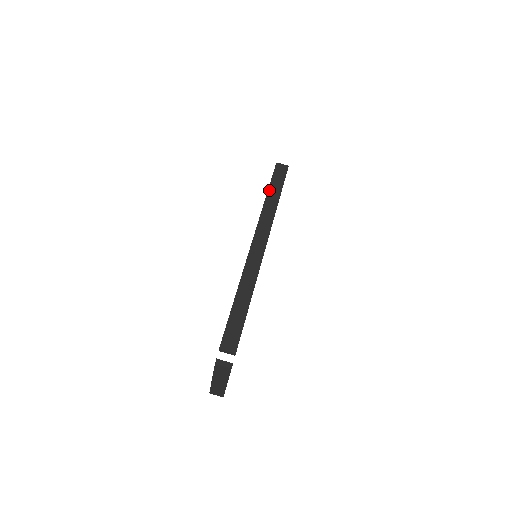
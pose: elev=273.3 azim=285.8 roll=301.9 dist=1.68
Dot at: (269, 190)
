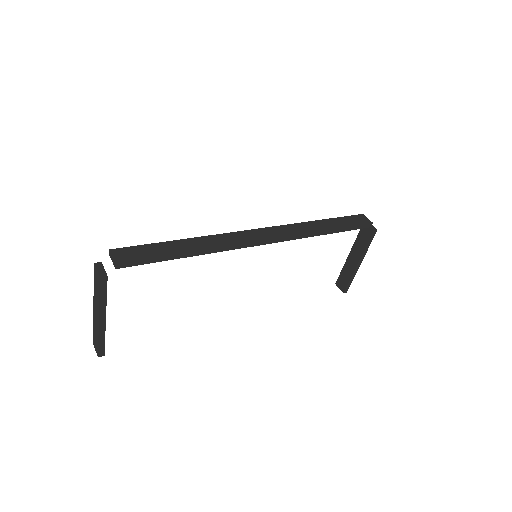
Dot at: (328, 219)
